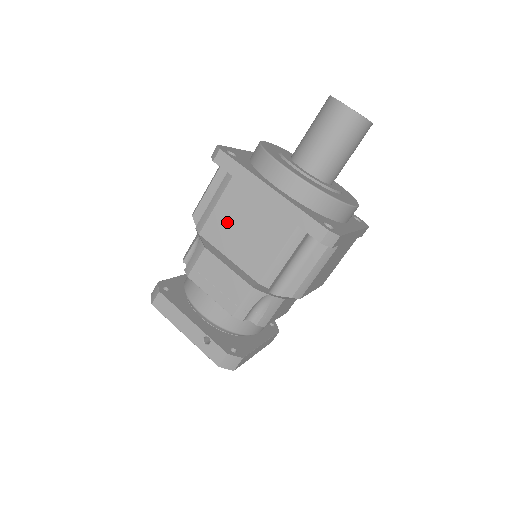
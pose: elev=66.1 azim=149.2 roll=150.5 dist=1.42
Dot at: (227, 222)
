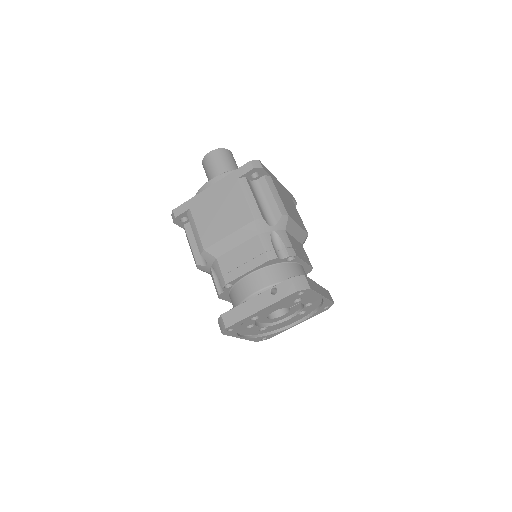
Dot at: (209, 225)
